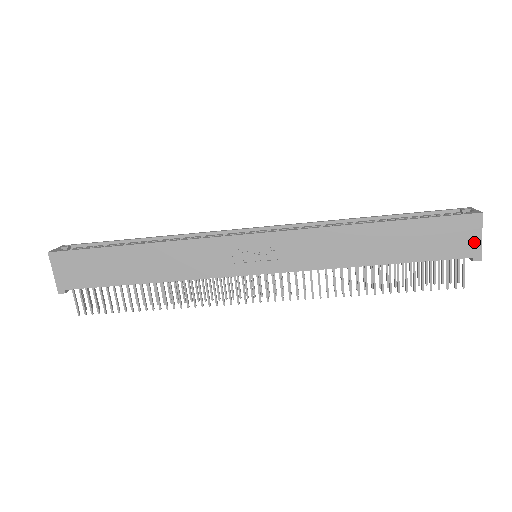
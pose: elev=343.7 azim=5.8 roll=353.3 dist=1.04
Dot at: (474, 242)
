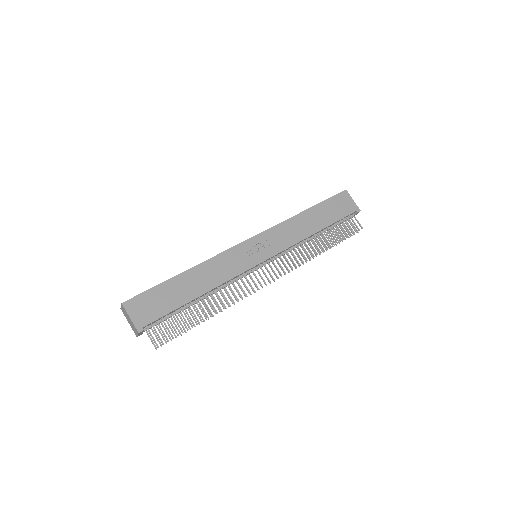
Dot at: (352, 204)
